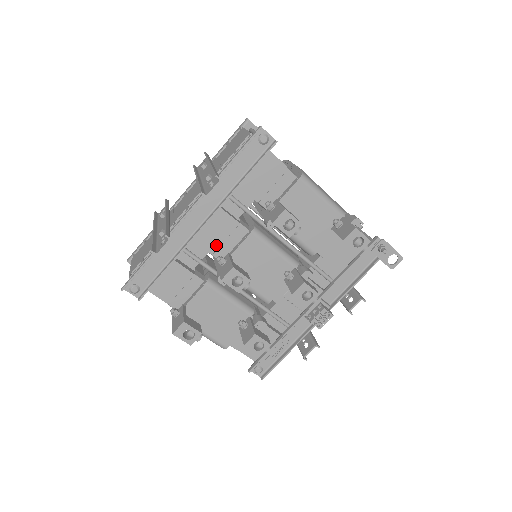
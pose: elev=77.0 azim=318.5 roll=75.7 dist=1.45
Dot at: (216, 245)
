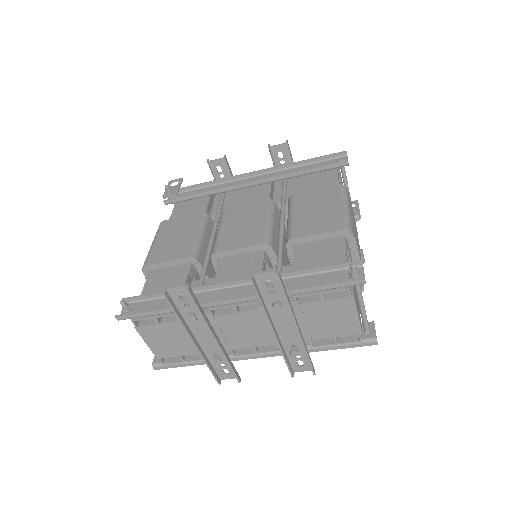
Dot at: occluded
